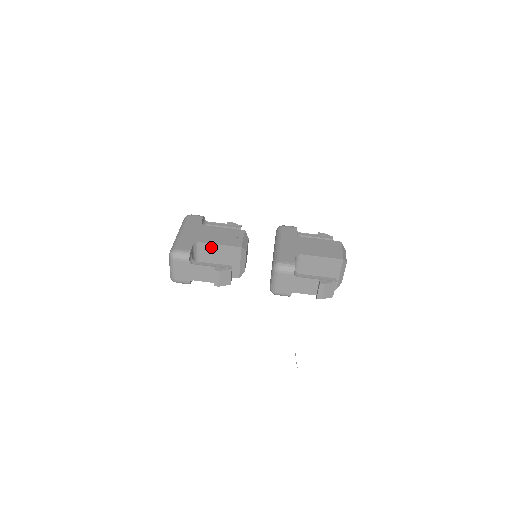
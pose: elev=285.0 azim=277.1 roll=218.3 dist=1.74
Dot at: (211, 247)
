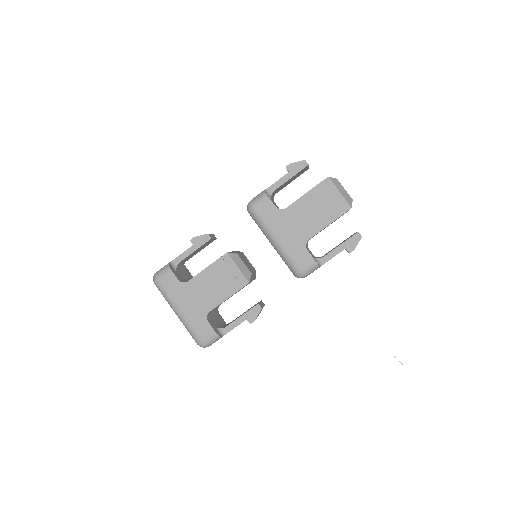
Dot at: occluded
